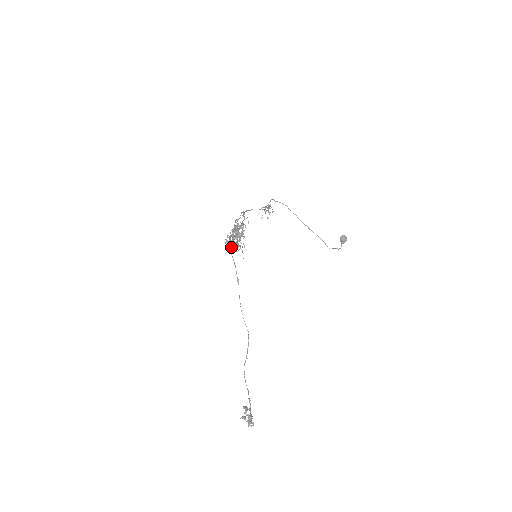
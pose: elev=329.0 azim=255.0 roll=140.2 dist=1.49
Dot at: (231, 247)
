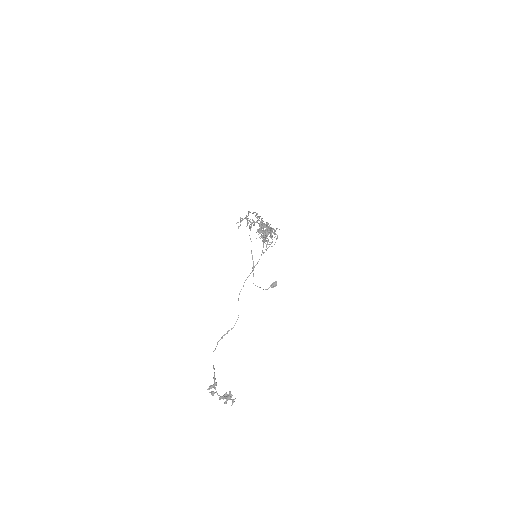
Dot at: occluded
